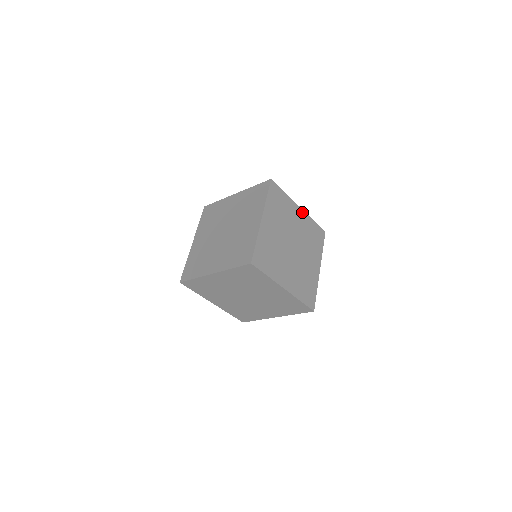
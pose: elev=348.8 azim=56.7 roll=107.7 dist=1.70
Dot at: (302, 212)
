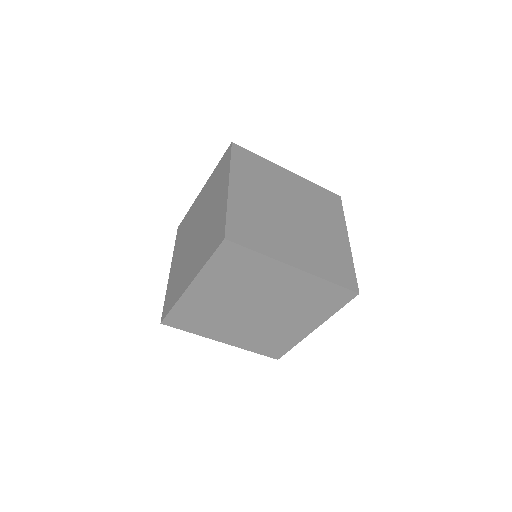
Dot at: (295, 176)
